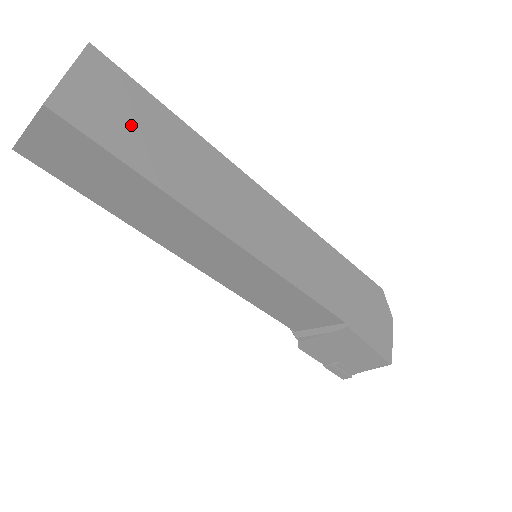
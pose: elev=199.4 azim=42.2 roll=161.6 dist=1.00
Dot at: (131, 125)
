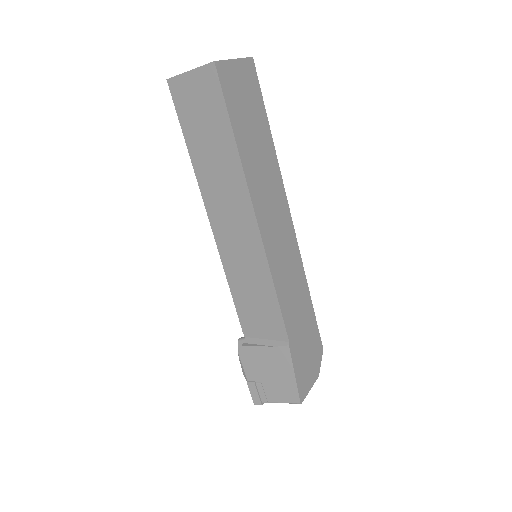
Dot at: (246, 111)
